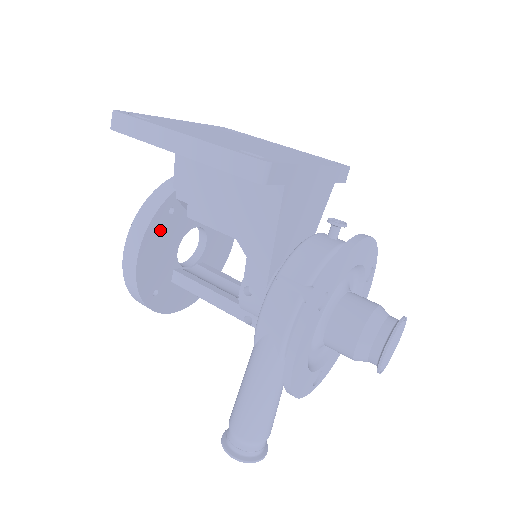
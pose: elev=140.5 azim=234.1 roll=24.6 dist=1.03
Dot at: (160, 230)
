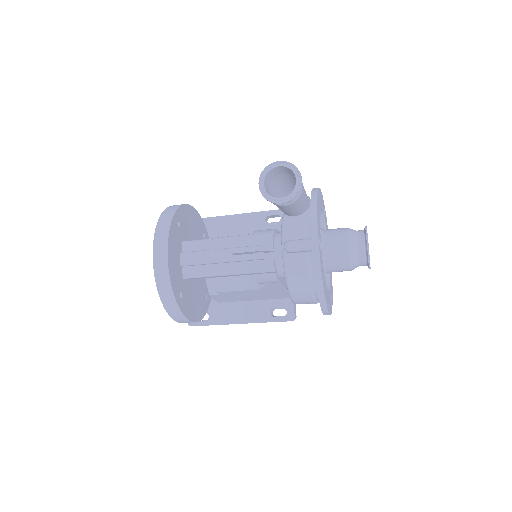
Dot at: (199, 226)
